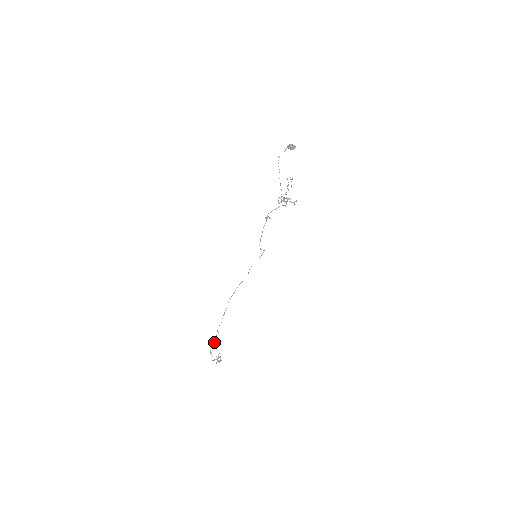
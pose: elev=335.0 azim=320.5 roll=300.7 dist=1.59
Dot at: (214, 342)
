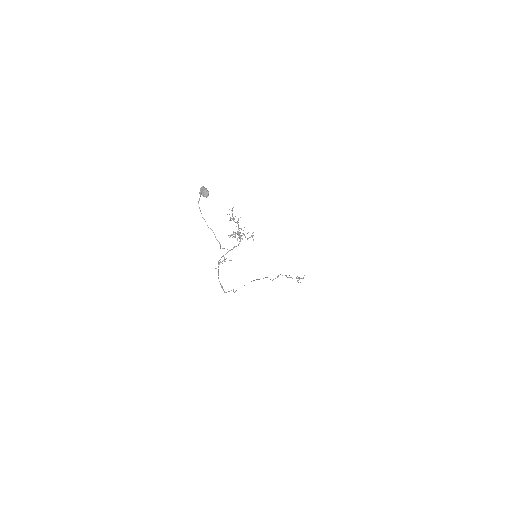
Dot at: occluded
